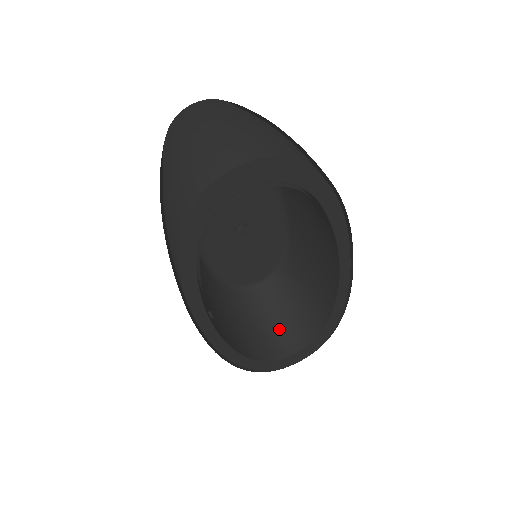
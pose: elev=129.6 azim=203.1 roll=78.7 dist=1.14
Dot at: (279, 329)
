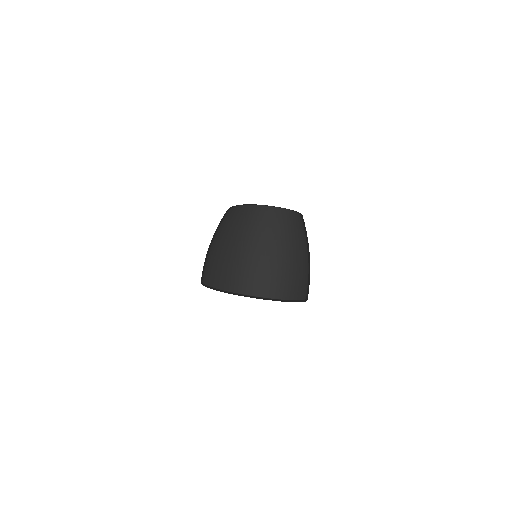
Dot at: occluded
